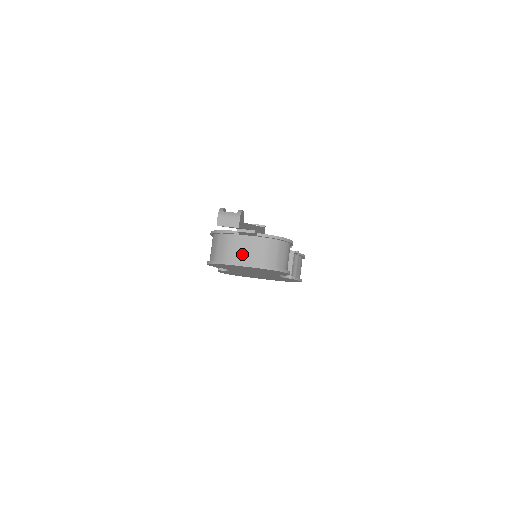
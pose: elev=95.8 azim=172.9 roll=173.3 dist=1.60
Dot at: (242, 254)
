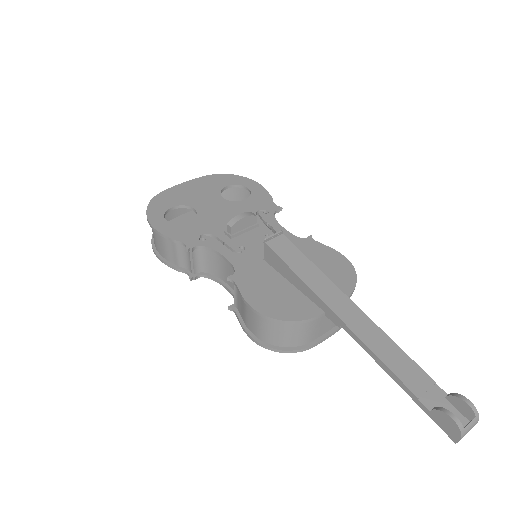
Dot at: (323, 327)
